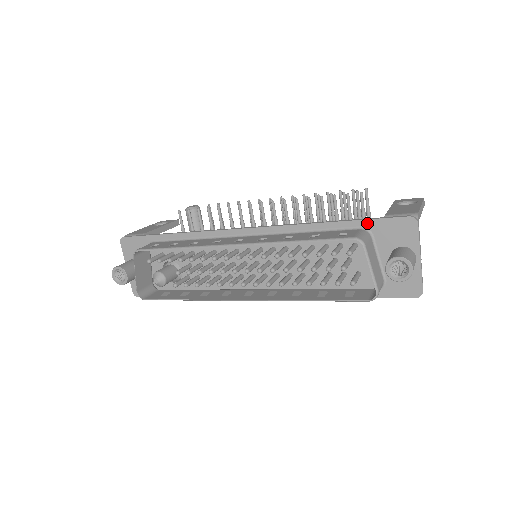
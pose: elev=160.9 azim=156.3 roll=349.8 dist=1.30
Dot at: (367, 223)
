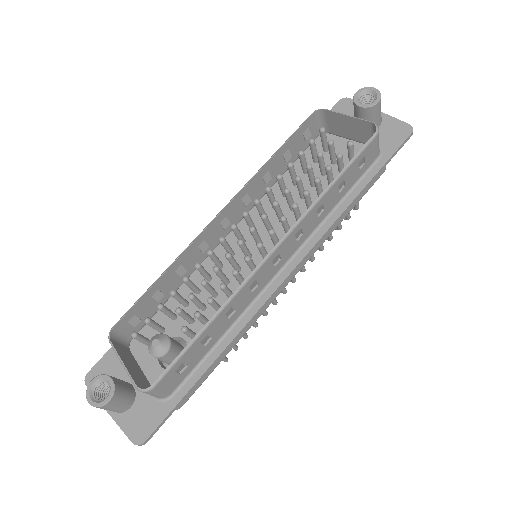
Dot at: occluded
